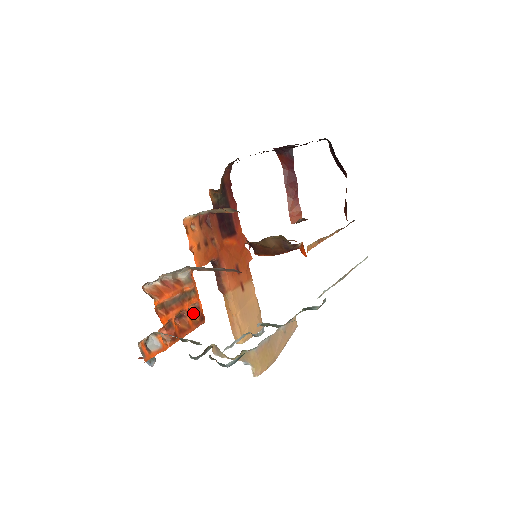
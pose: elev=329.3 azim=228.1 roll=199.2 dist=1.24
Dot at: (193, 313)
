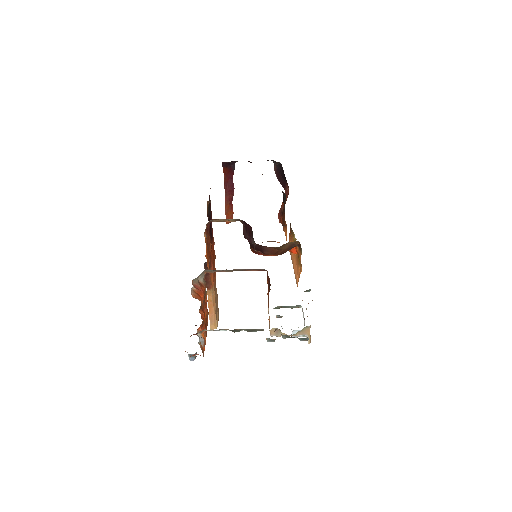
Dot at: occluded
